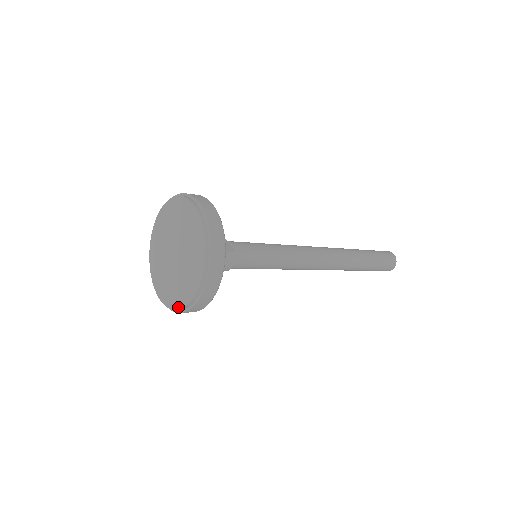
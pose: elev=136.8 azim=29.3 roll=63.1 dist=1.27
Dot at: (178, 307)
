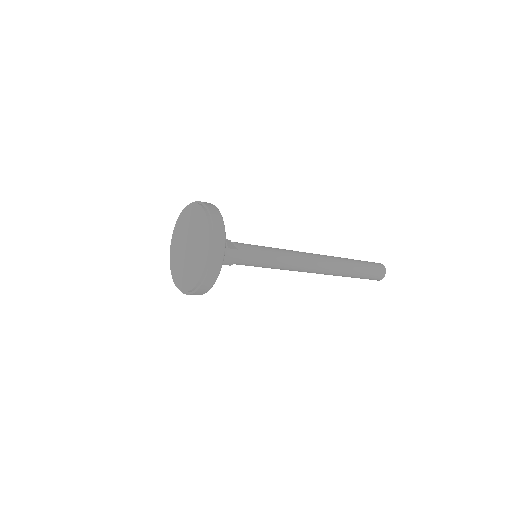
Dot at: (189, 289)
